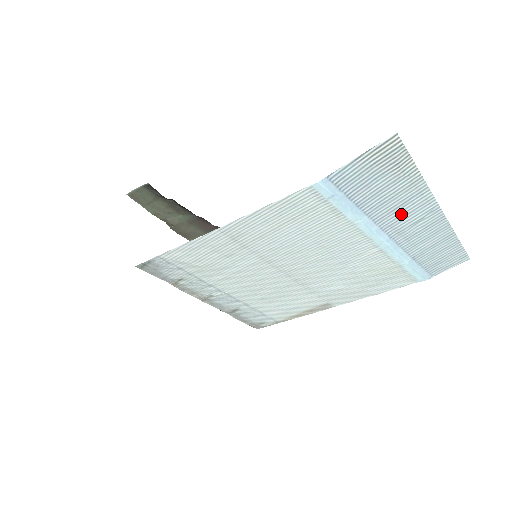
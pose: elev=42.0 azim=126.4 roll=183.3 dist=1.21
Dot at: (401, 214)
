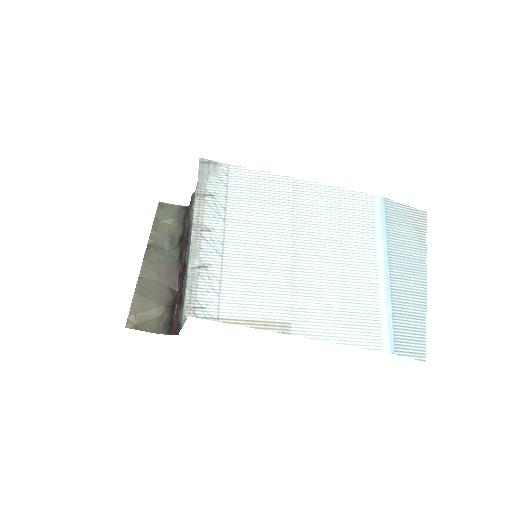
Dot at: (404, 265)
